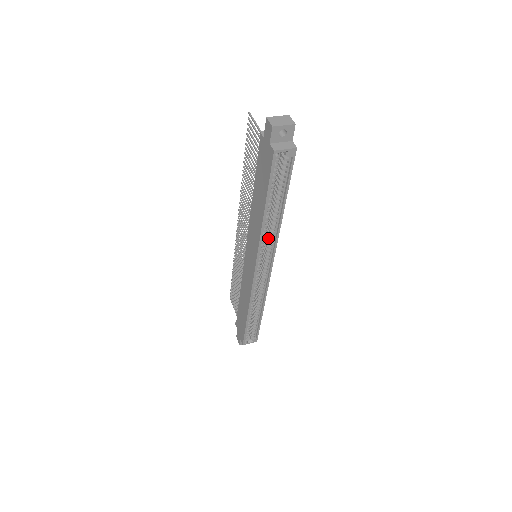
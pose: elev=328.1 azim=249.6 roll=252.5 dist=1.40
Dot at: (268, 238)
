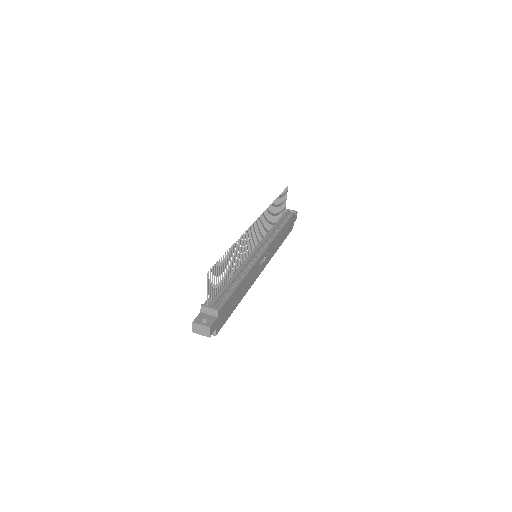
Dot at: occluded
